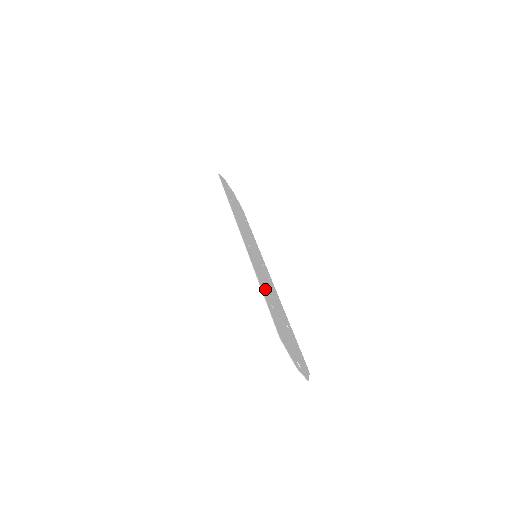
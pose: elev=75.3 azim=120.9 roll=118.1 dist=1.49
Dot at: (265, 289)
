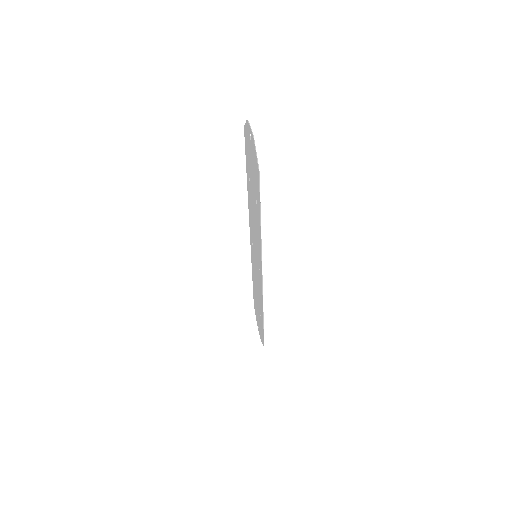
Dot at: (250, 196)
